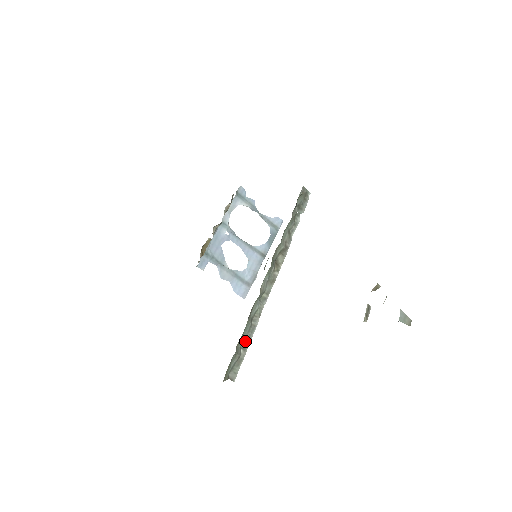
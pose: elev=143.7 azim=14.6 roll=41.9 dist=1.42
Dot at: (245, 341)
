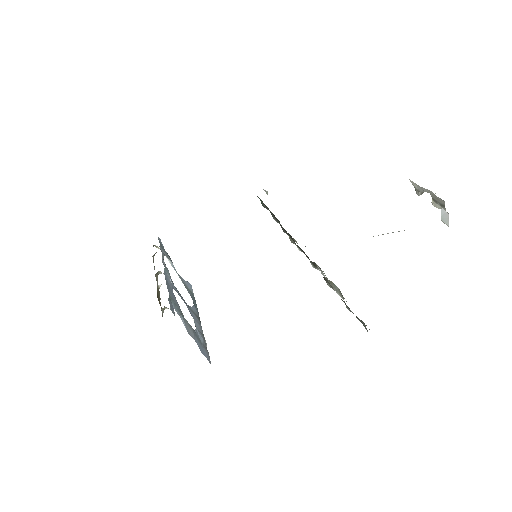
Dot at: (342, 296)
